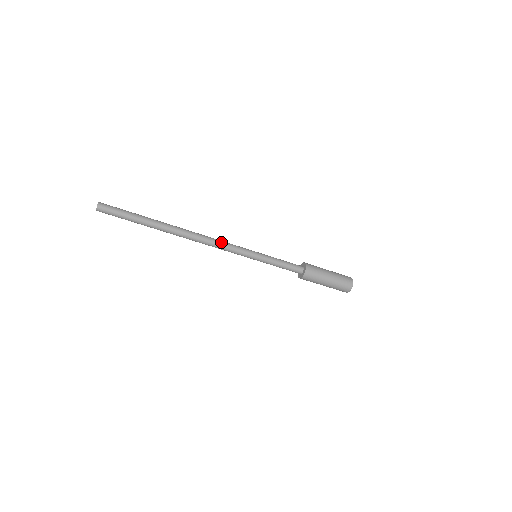
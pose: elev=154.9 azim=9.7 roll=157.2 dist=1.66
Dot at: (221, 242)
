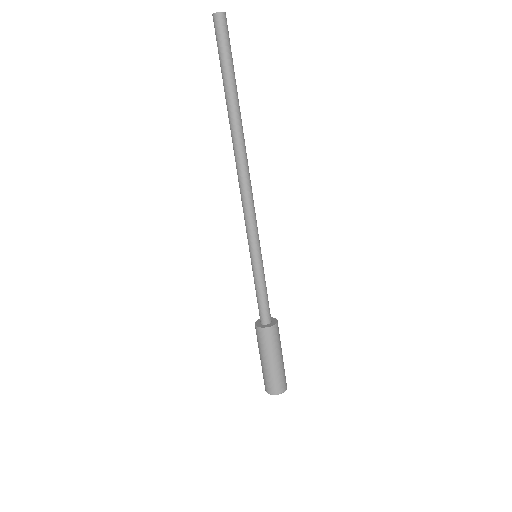
Dot at: (251, 202)
